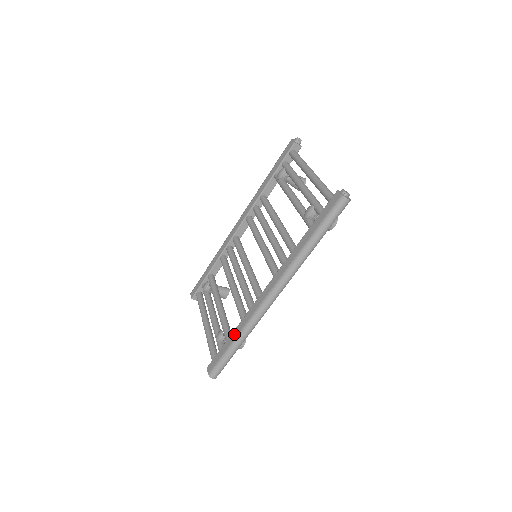
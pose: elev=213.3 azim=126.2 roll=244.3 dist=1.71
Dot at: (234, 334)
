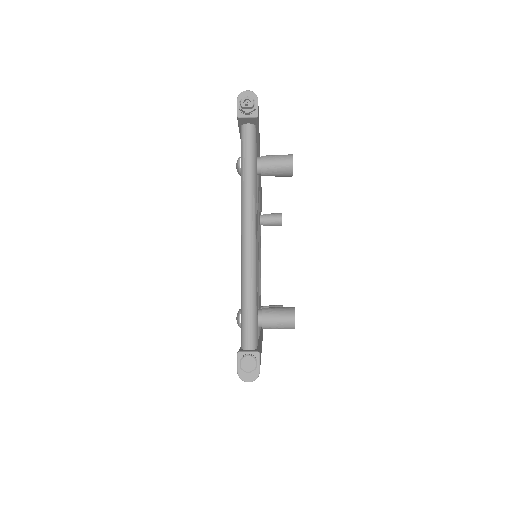
Dot at: occluded
